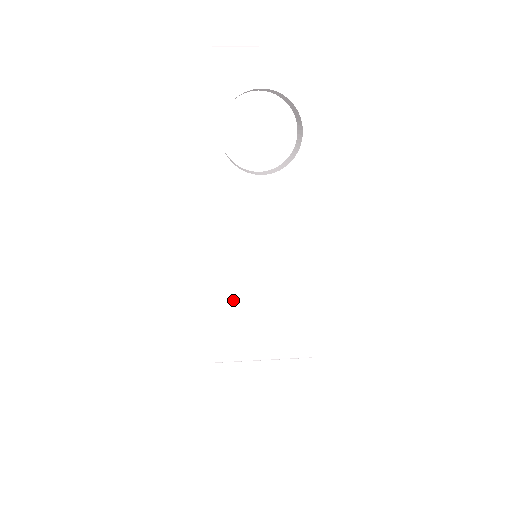
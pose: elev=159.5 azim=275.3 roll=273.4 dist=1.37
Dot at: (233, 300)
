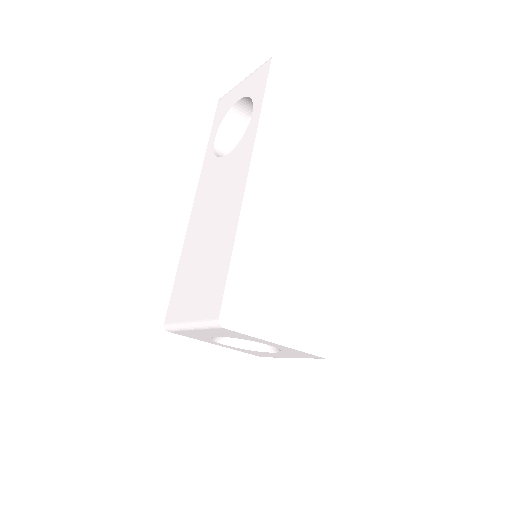
Dot at: (189, 263)
